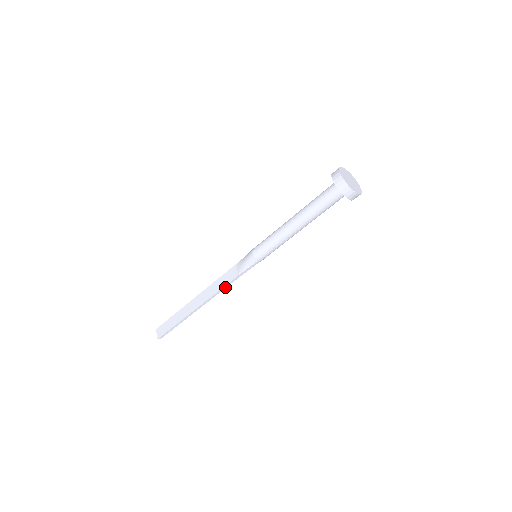
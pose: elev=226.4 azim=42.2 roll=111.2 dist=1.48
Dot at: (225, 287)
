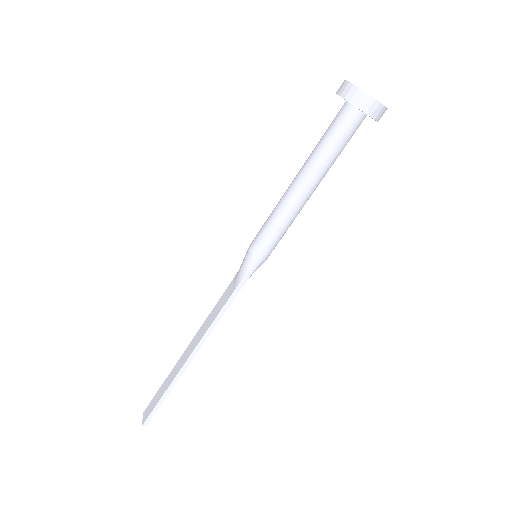
Dot at: (220, 316)
